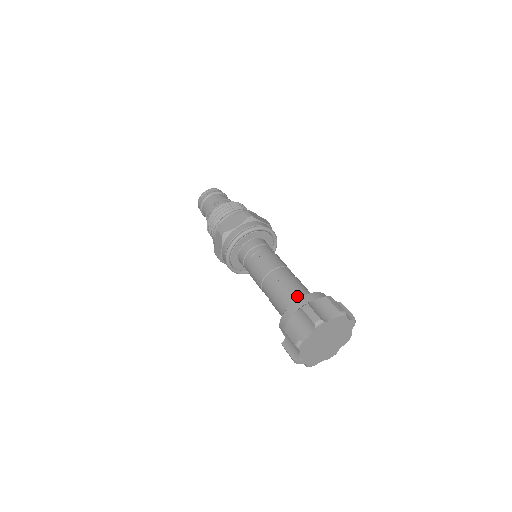
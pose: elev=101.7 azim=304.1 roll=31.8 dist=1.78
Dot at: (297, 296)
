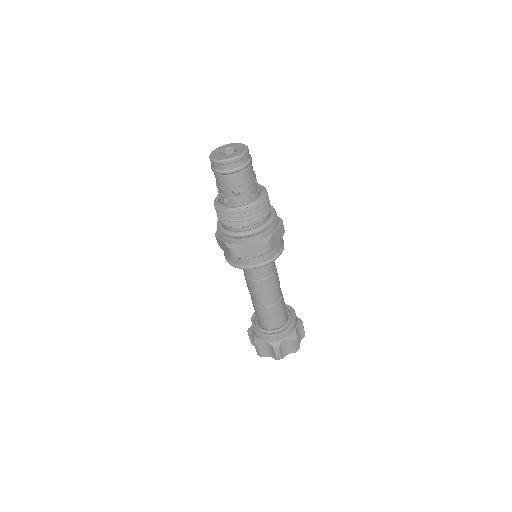
Dot at: (274, 324)
